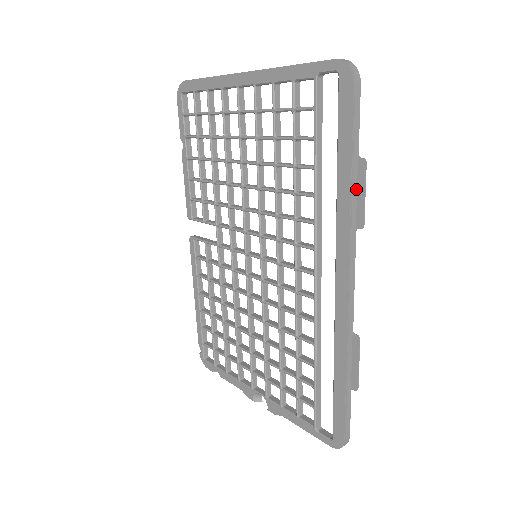
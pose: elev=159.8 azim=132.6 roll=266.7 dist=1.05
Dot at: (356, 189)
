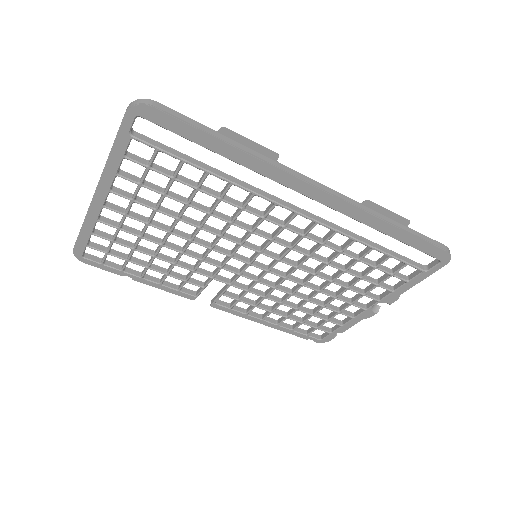
Dot at: (243, 146)
